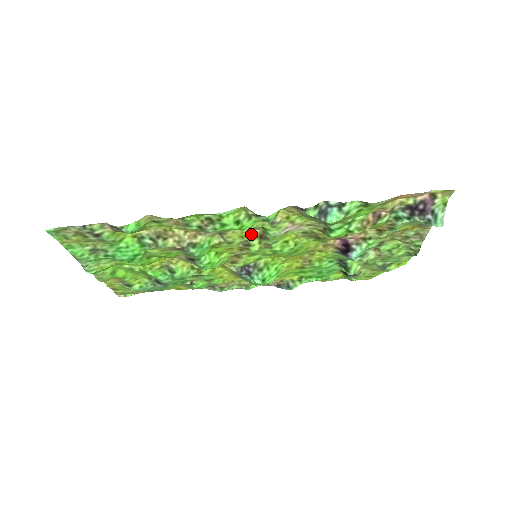
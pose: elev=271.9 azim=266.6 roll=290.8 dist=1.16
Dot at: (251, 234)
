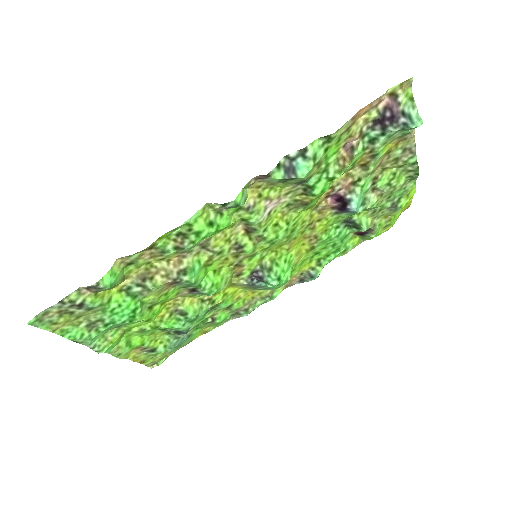
Dot at: (236, 233)
